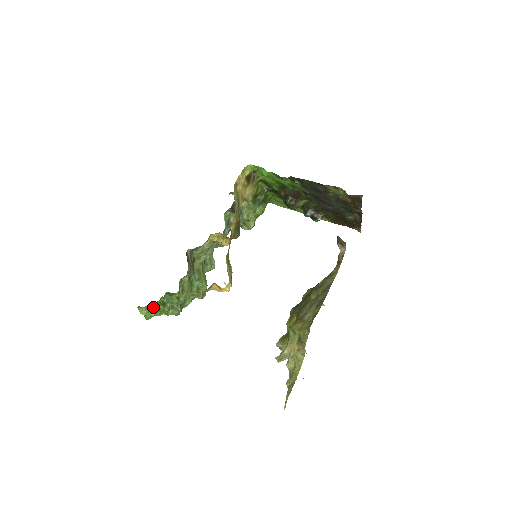
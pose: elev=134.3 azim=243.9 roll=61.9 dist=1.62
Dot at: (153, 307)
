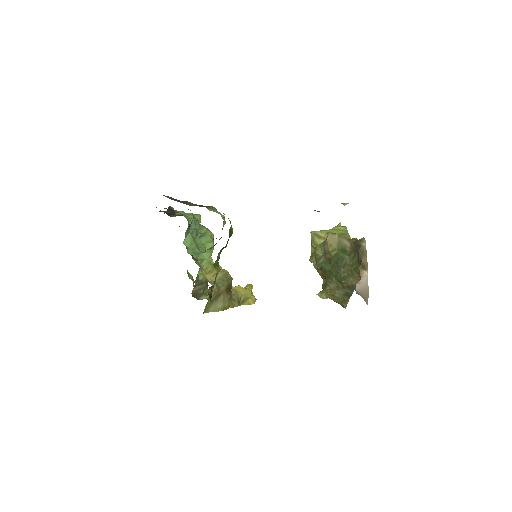
Dot at: occluded
